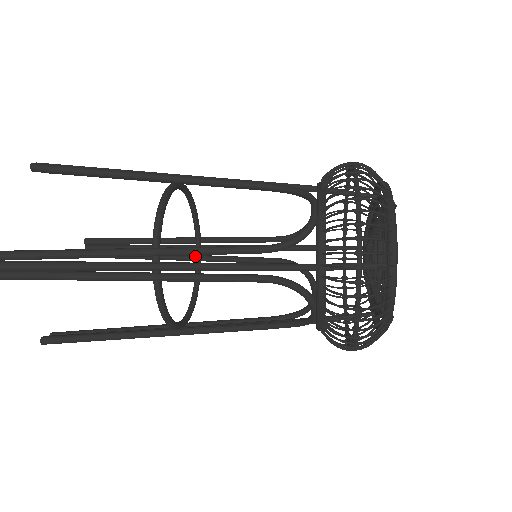
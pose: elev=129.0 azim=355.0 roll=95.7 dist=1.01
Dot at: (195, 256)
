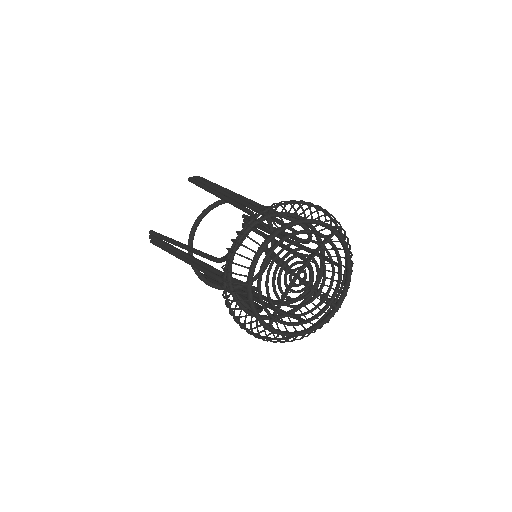
Dot at: occluded
